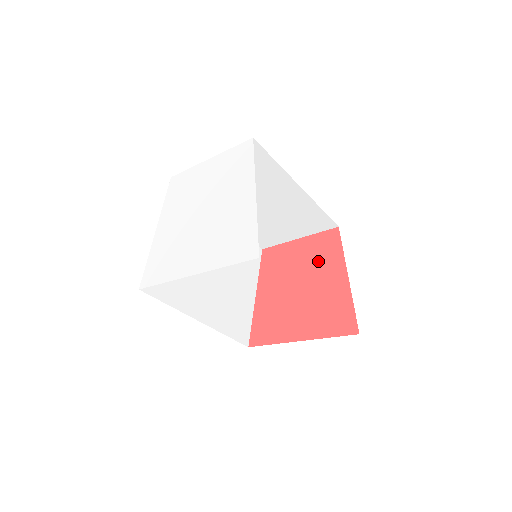
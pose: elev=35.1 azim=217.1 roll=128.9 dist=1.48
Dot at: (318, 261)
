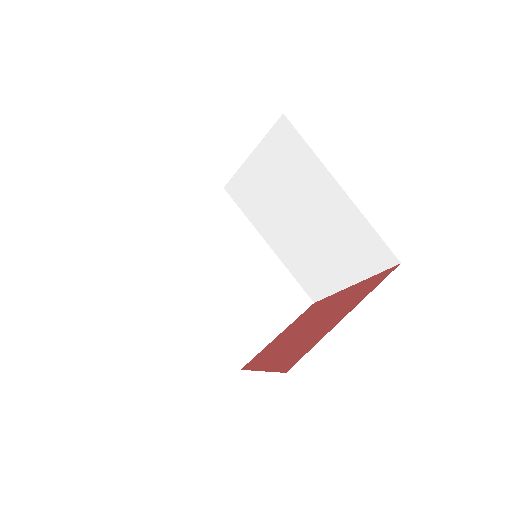
Dot at: (314, 313)
